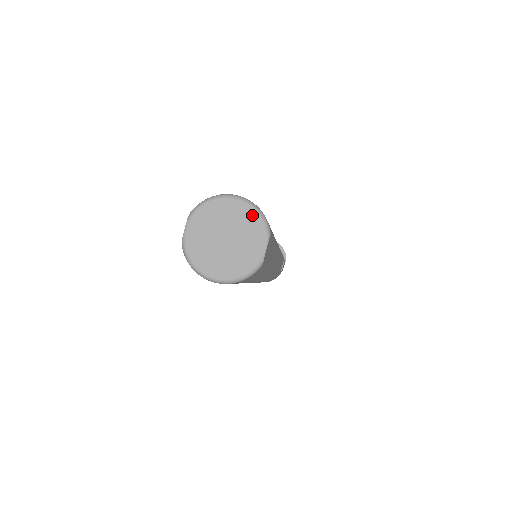
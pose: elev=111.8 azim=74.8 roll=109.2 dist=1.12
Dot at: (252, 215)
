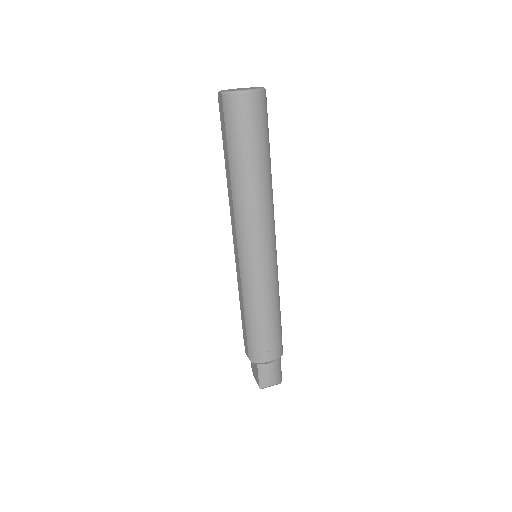
Dot at: occluded
